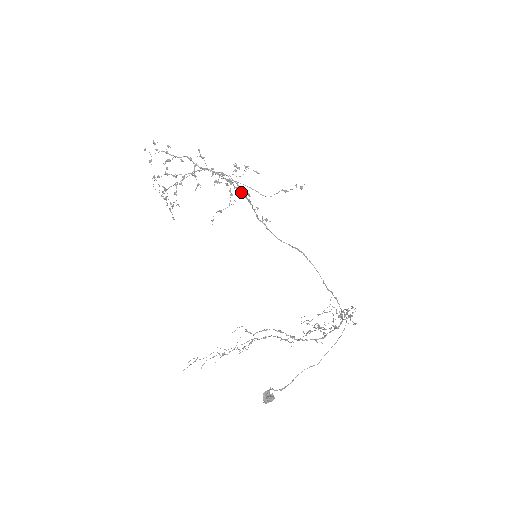
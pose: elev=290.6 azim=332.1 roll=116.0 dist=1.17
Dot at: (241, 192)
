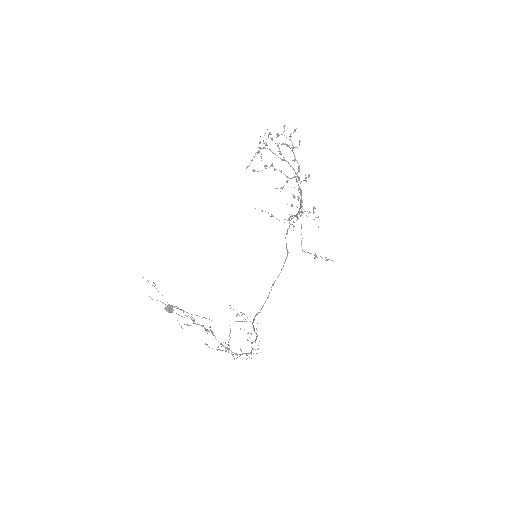
Dot at: (300, 208)
